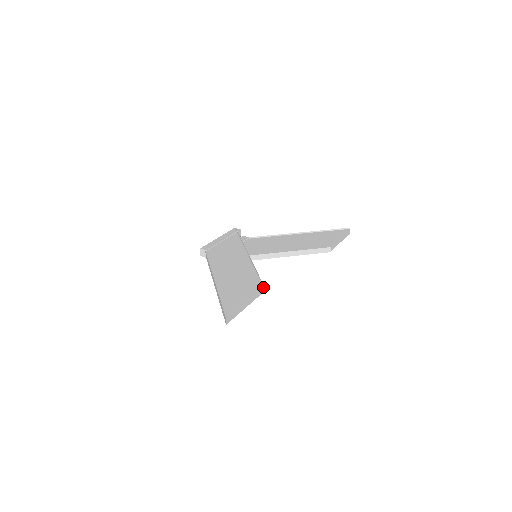
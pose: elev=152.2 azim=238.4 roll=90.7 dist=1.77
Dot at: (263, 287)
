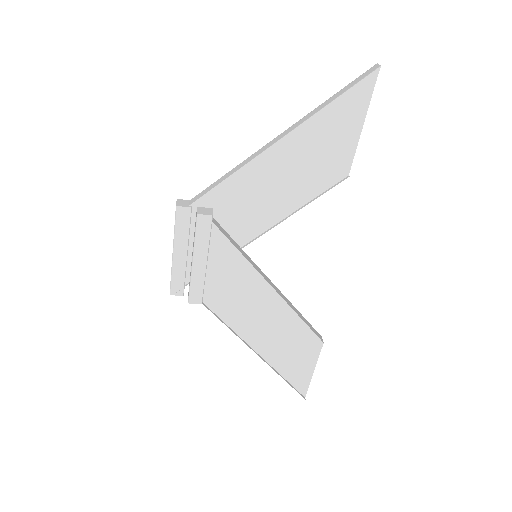
Dot at: occluded
